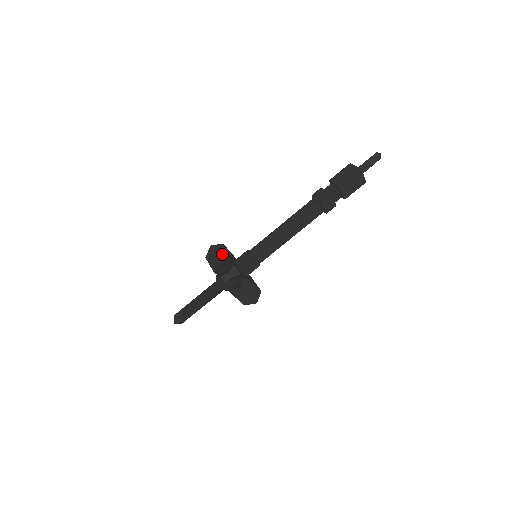
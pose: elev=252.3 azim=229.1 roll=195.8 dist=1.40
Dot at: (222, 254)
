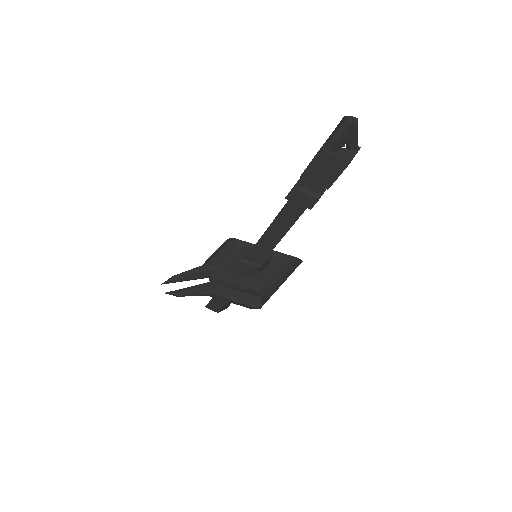
Dot at: (215, 253)
